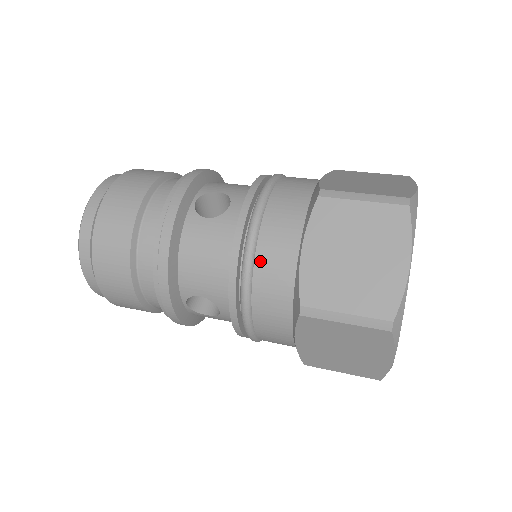
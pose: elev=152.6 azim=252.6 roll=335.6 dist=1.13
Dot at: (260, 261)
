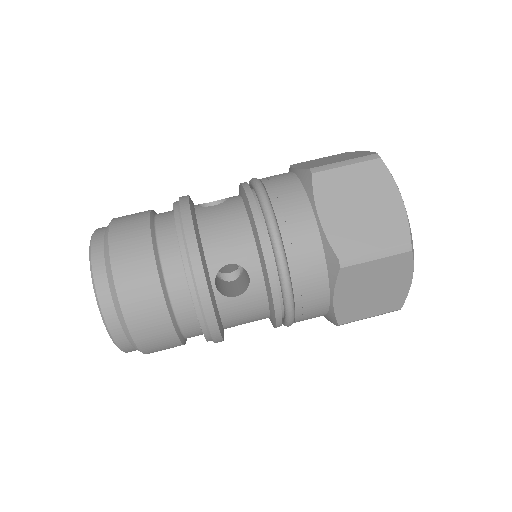
Dot at: (300, 313)
